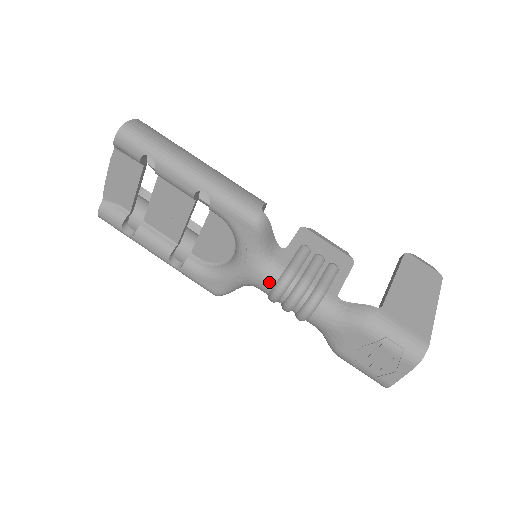
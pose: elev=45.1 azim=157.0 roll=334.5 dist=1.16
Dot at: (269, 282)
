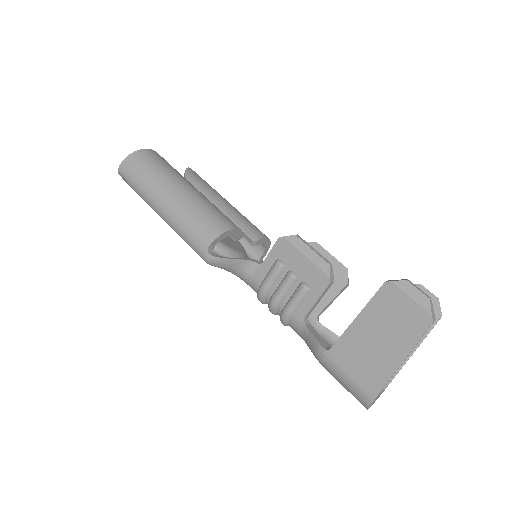
Dot at: (255, 291)
